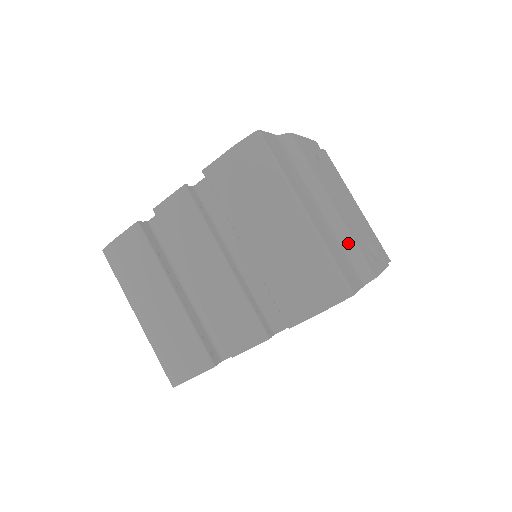
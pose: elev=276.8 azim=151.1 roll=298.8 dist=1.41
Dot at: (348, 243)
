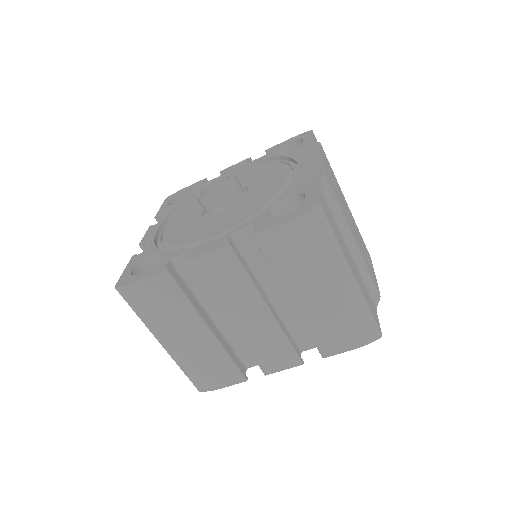
Dot at: (366, 275)
